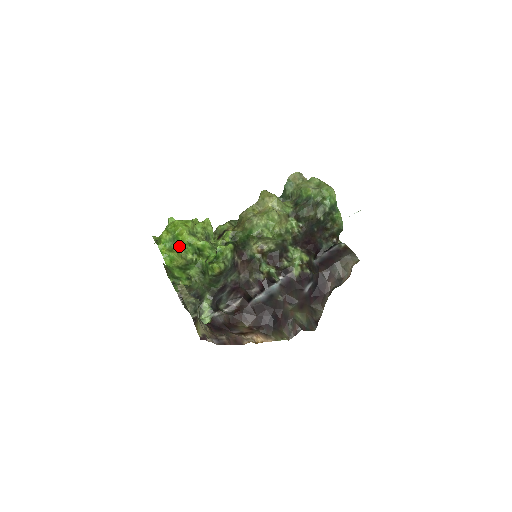
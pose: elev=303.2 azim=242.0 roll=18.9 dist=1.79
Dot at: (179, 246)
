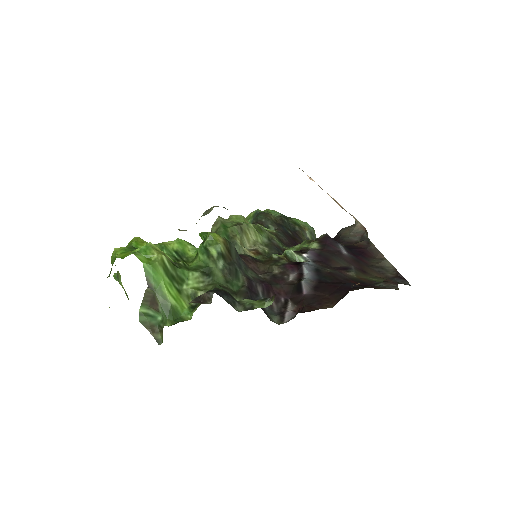
Dot at: occluded
